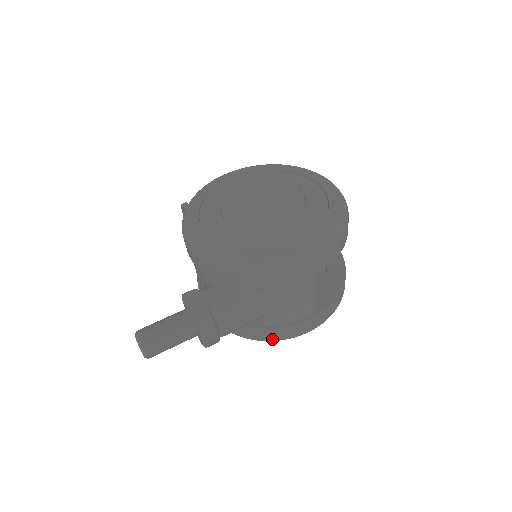
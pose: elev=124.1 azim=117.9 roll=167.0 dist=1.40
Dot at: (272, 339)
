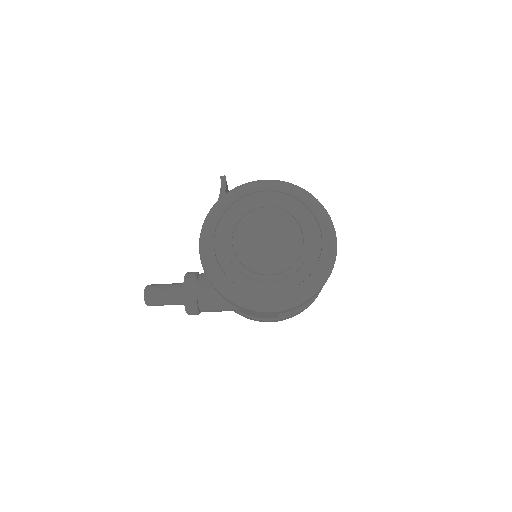
Dot at: occluded
